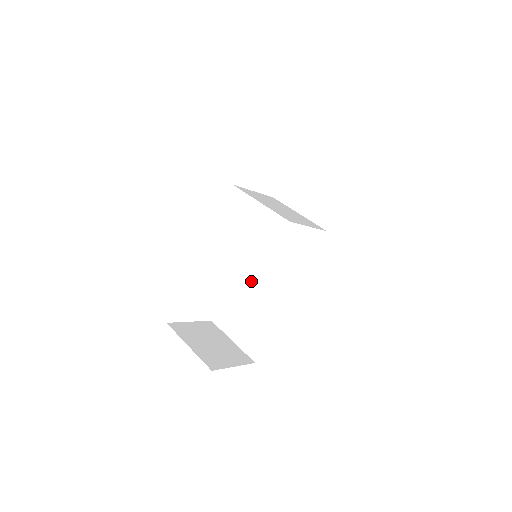
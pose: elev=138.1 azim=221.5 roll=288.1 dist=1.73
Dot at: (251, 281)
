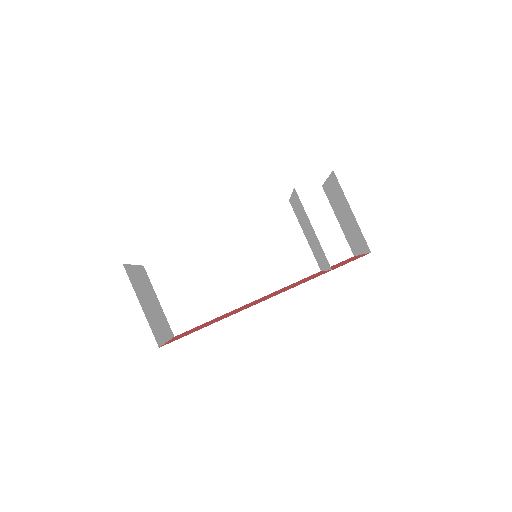
Dot at: (217, 259)
